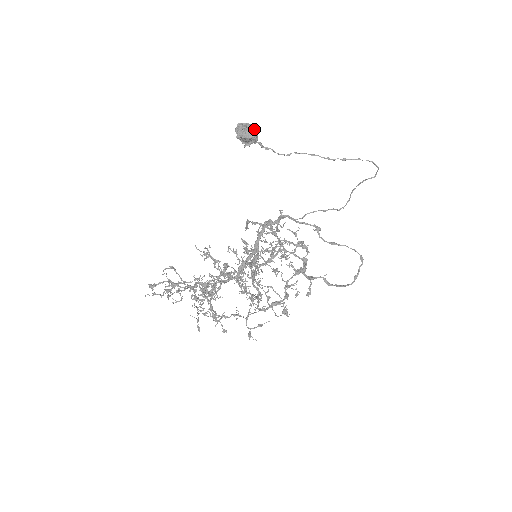
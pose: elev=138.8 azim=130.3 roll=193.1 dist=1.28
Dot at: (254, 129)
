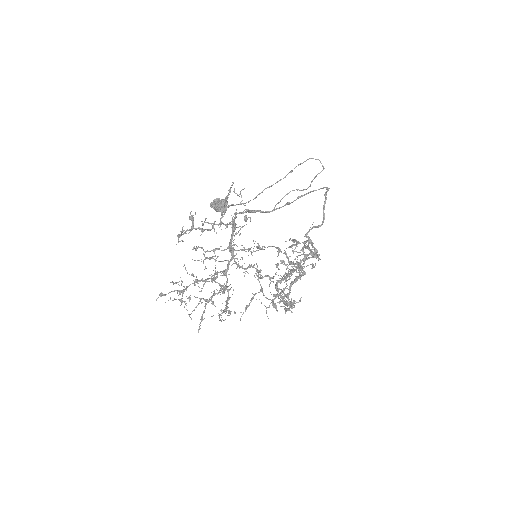
Dot at: occluded
